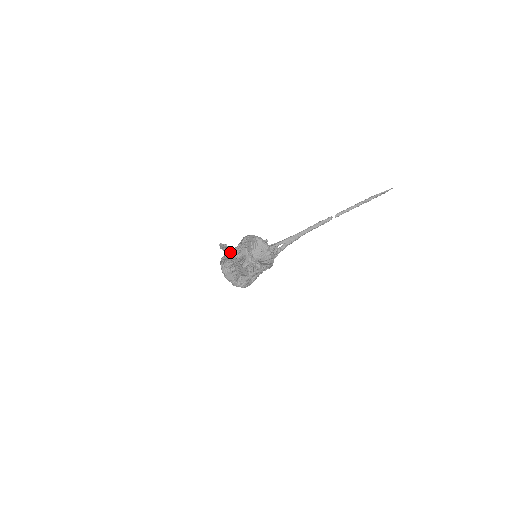
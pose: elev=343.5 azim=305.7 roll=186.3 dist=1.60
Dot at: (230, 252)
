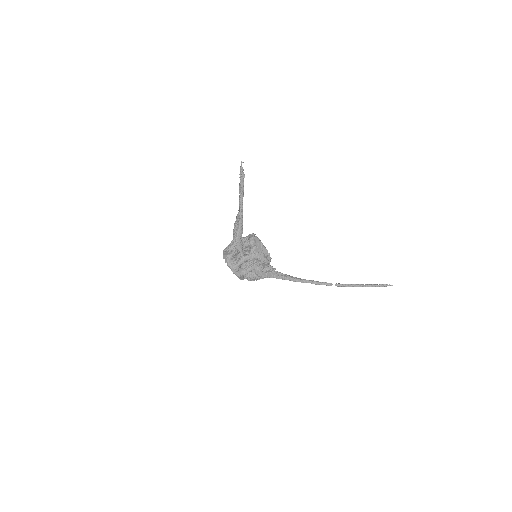
Dot at: (243, 196)
